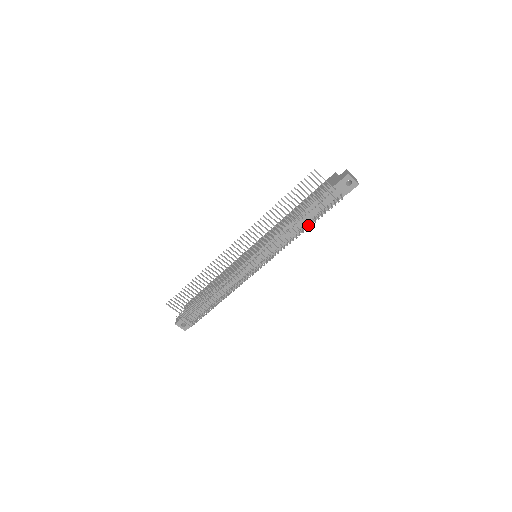
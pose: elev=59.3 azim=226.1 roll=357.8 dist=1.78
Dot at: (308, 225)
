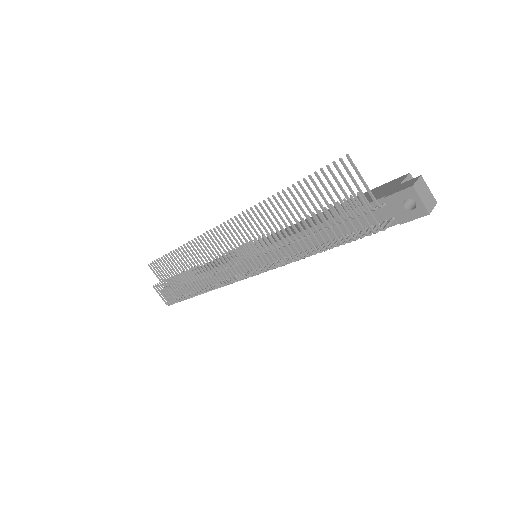
Dot at: occluded
